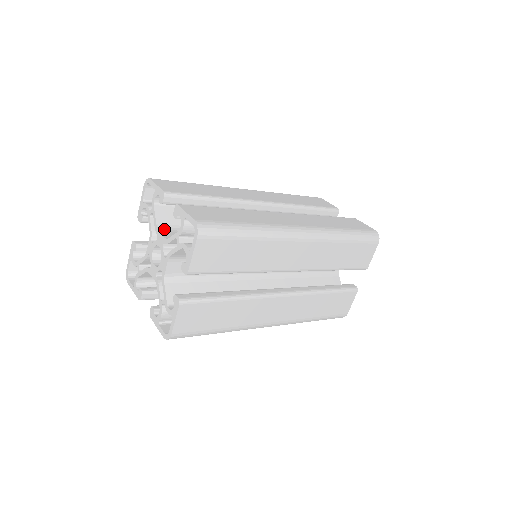
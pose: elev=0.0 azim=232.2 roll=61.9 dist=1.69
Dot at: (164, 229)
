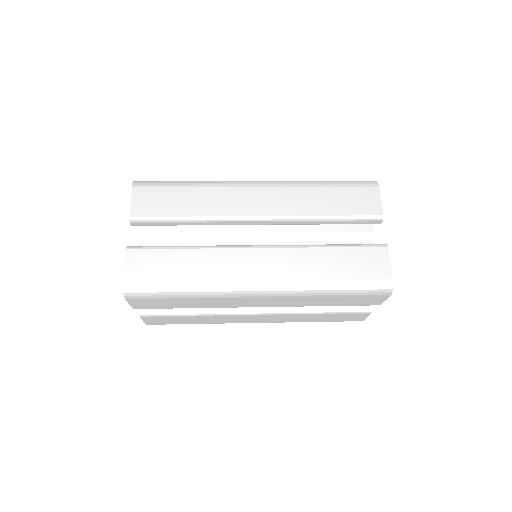
Dot at: (144, 238)
